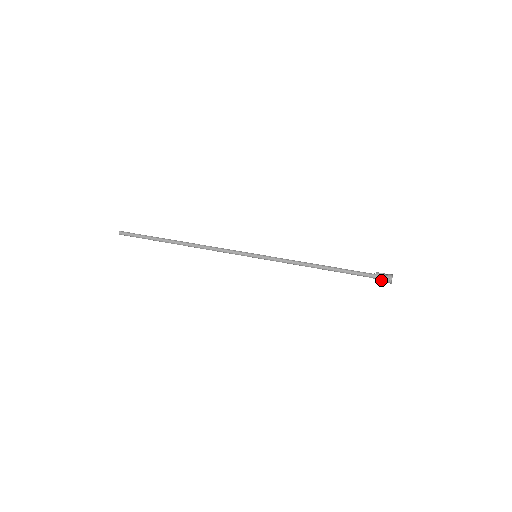
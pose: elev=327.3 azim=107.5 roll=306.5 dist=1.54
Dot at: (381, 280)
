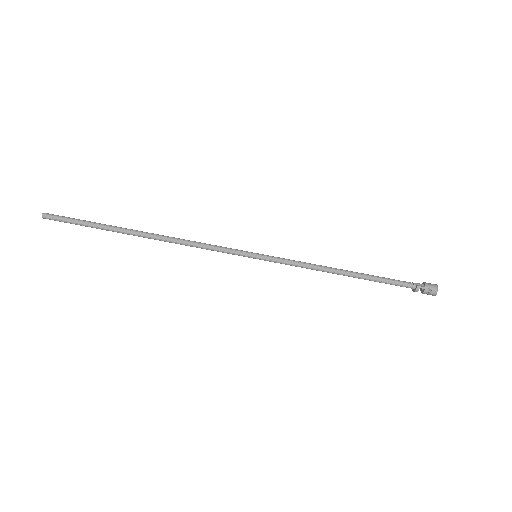
Dot at: (420, 289)
